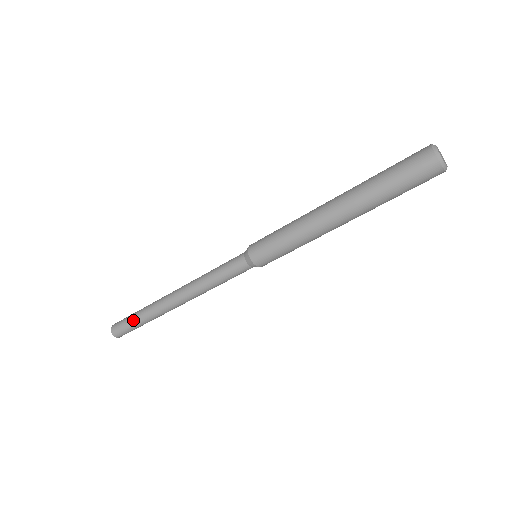
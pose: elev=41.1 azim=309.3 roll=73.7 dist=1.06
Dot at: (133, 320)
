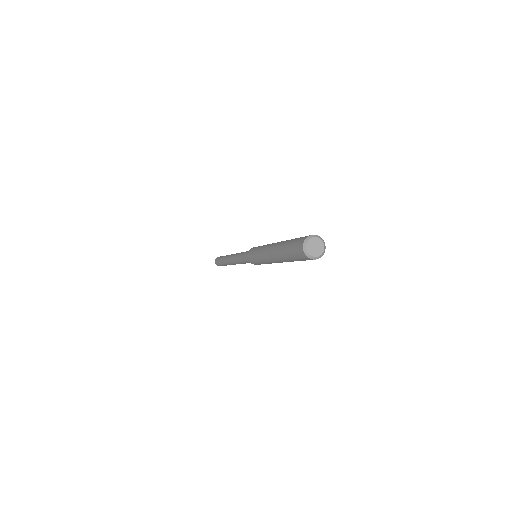
Dot at: (220, 262)
